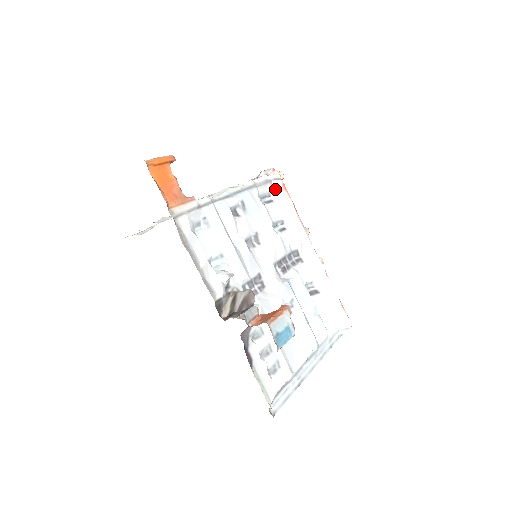
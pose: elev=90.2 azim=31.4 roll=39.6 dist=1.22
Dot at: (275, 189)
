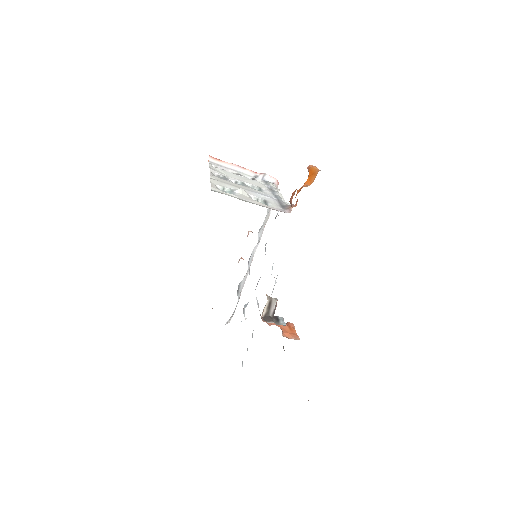
Dot at: occluded
